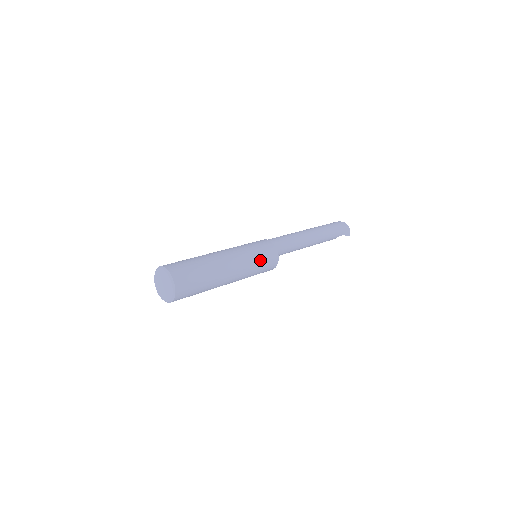
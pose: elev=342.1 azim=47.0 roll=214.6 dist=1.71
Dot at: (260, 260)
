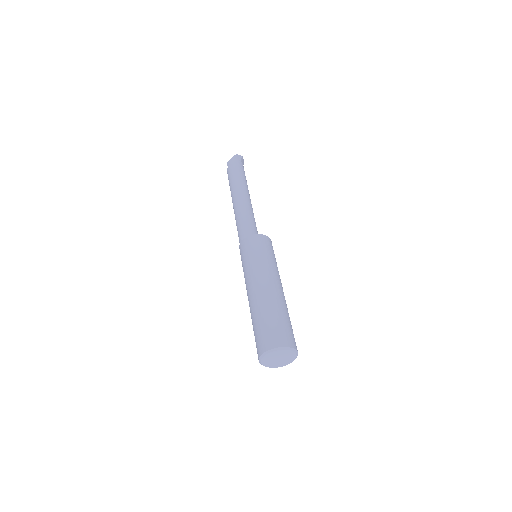
Dot at: (275, 260)
